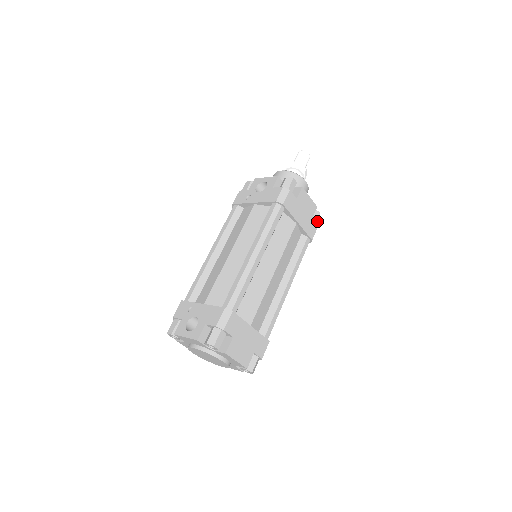
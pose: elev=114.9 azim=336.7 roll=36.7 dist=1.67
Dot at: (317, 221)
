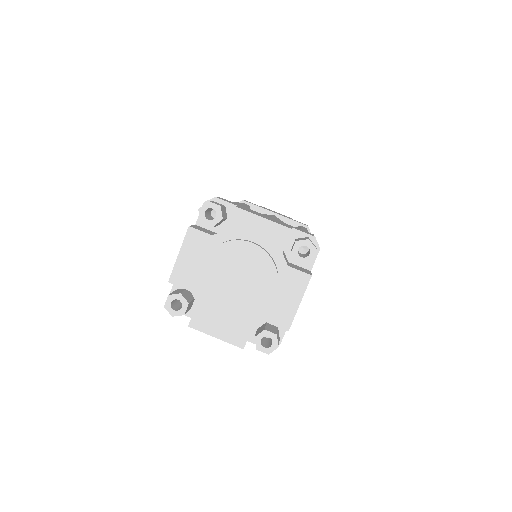
Dot at: occluded
